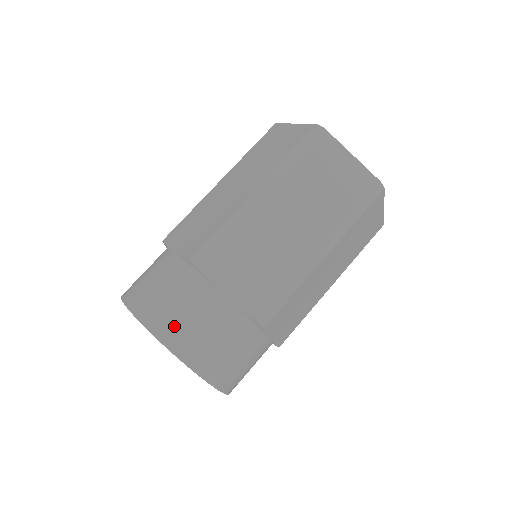
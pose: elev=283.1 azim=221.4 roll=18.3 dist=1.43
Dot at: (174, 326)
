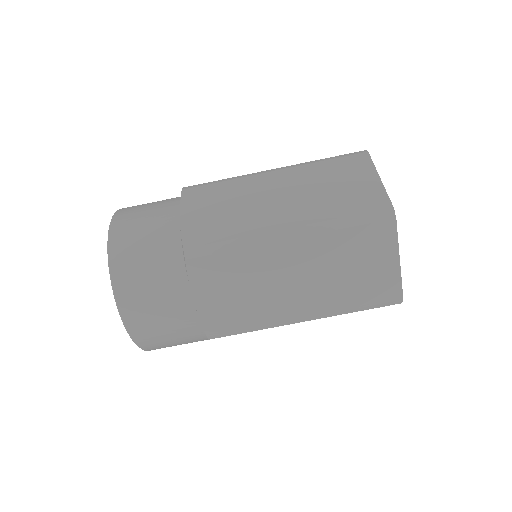
Dot at: (160, 347)
